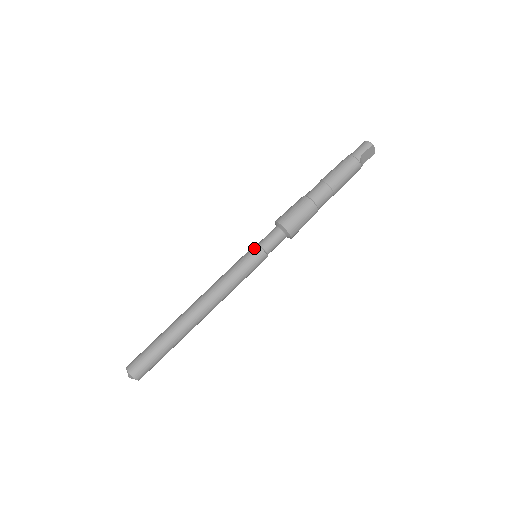
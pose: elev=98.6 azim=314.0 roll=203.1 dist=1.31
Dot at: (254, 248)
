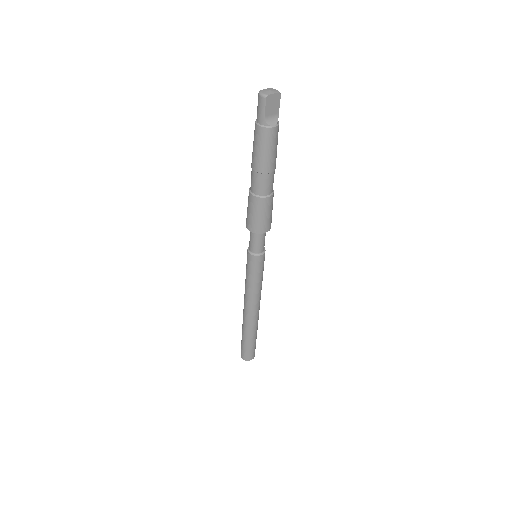
Dot at: (247, 255)
